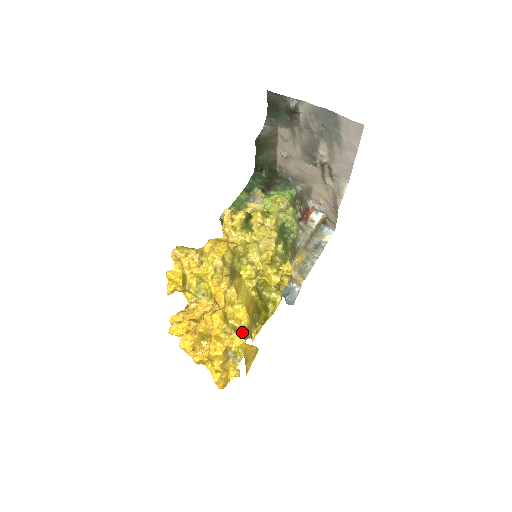
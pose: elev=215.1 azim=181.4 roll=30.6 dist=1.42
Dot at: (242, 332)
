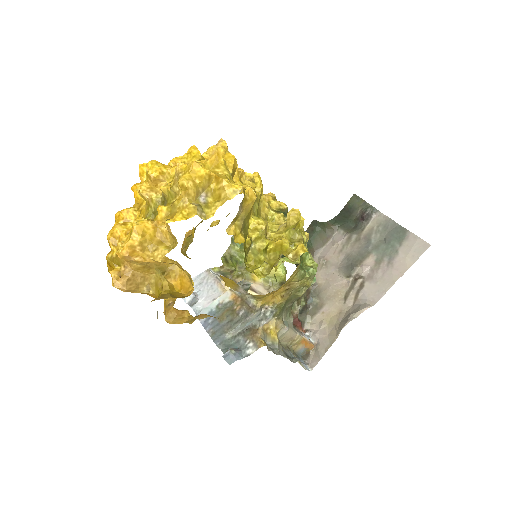
Dot at: occluded
